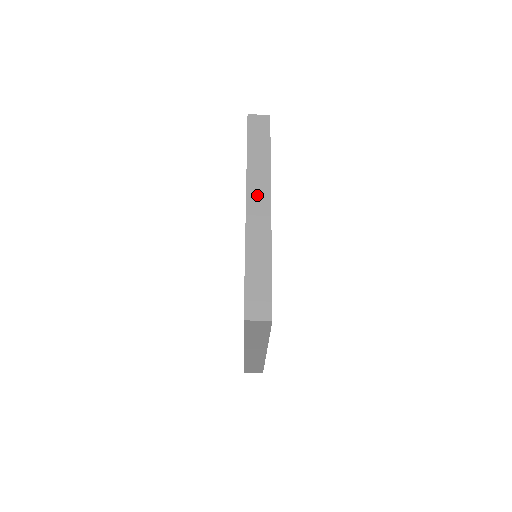
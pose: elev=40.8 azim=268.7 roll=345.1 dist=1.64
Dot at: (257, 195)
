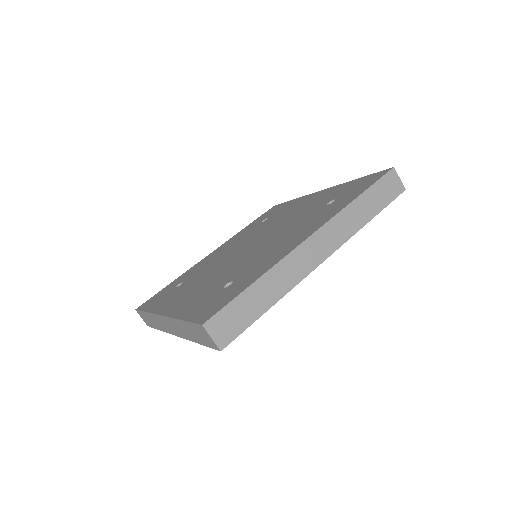
Dot at: (326, 239)
